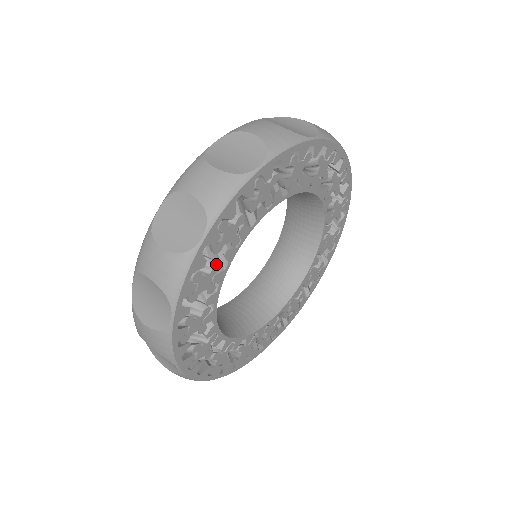
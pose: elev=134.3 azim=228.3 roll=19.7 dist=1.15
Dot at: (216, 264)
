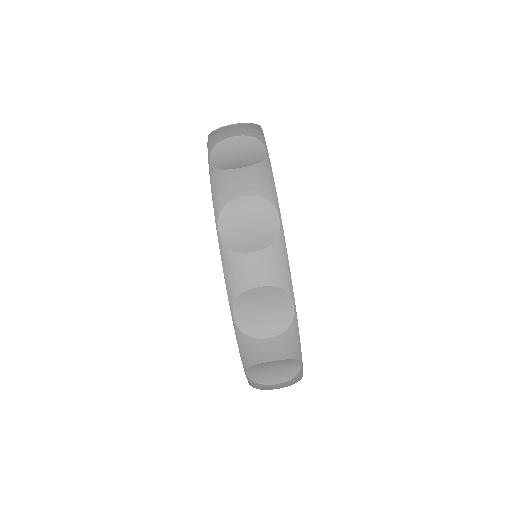
Dot at: occluded
